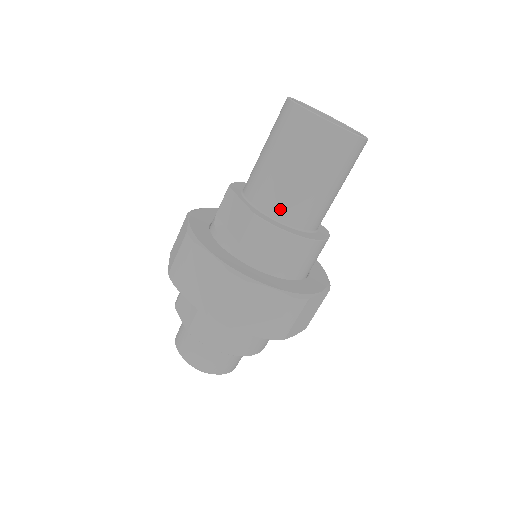
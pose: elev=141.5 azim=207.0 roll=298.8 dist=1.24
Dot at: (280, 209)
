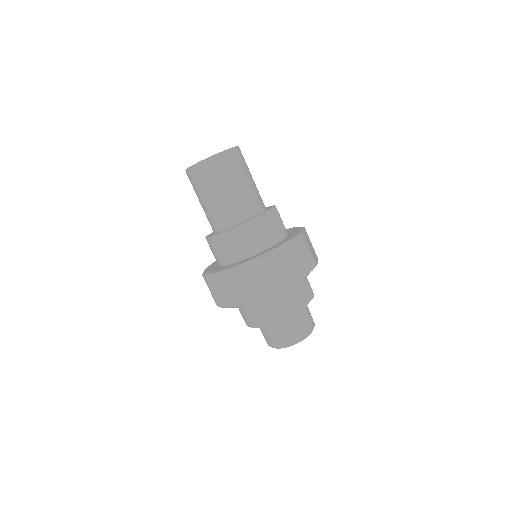
Dot at: (211, 226)
